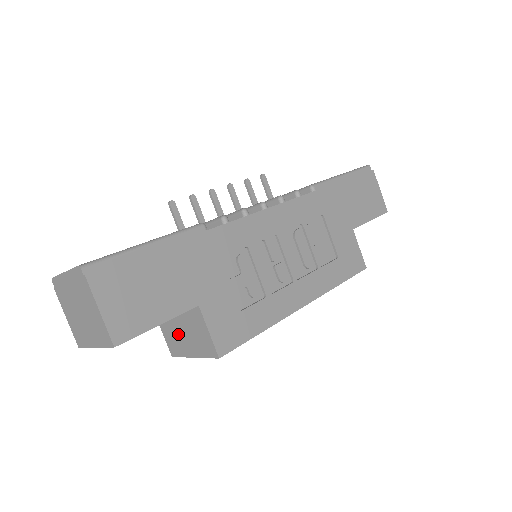
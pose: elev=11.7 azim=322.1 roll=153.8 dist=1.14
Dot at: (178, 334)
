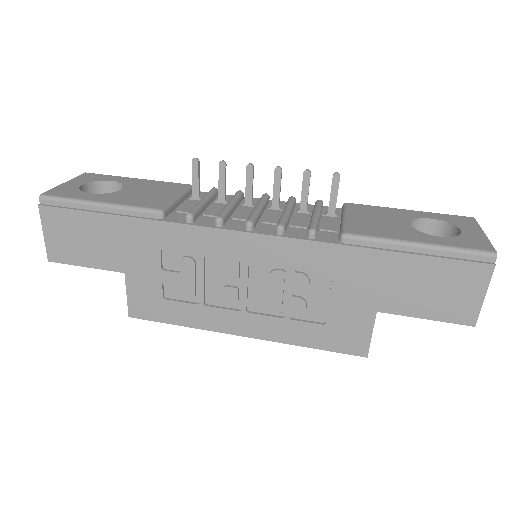
Dot at: occluded
